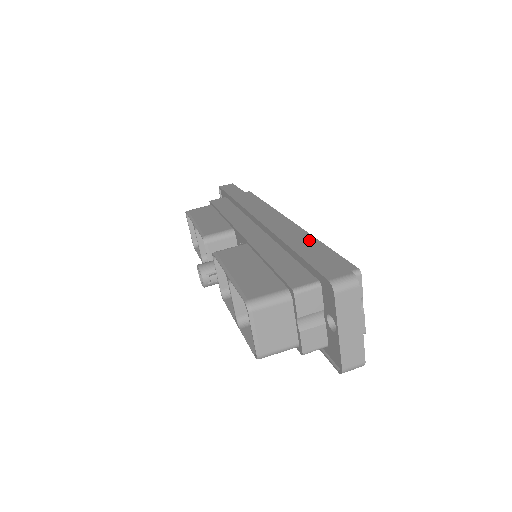
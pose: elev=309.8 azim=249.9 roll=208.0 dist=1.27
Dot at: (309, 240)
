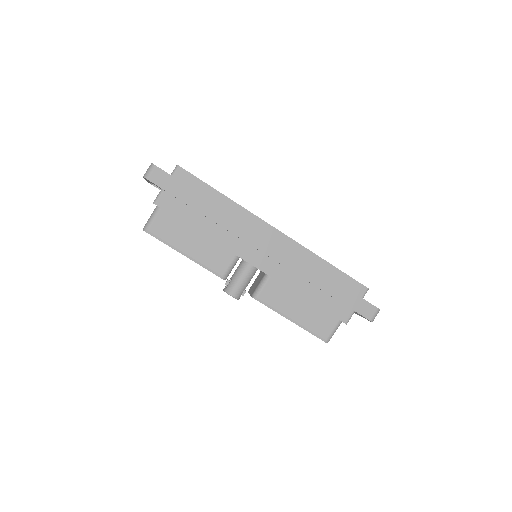
Dot at: (331, 278)
